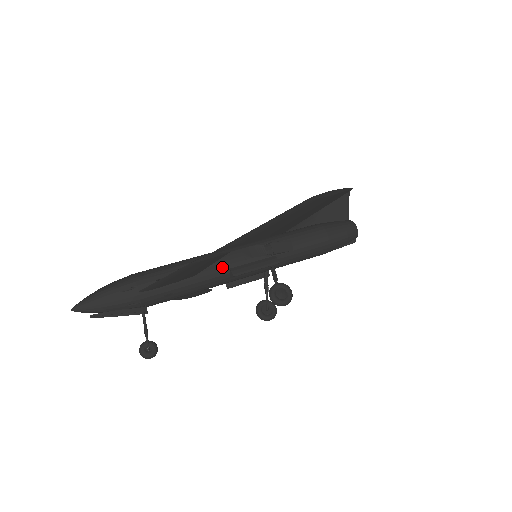
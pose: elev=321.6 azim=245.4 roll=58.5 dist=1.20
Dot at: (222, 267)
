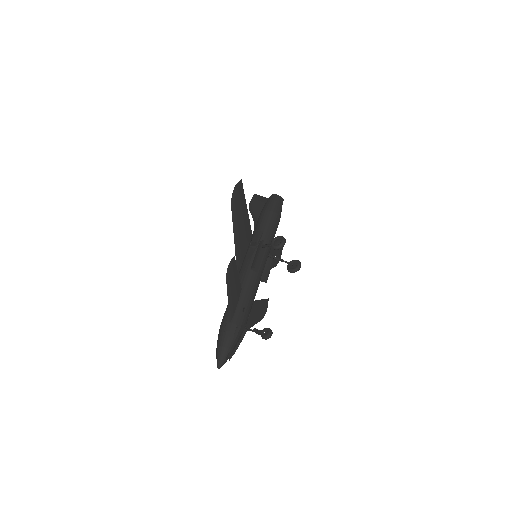
Dot at: (247, 273)
